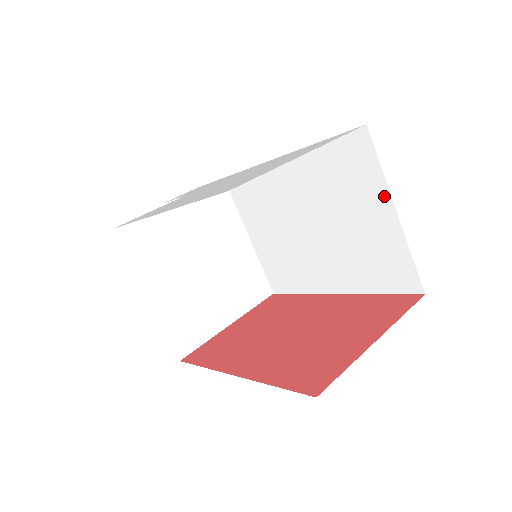
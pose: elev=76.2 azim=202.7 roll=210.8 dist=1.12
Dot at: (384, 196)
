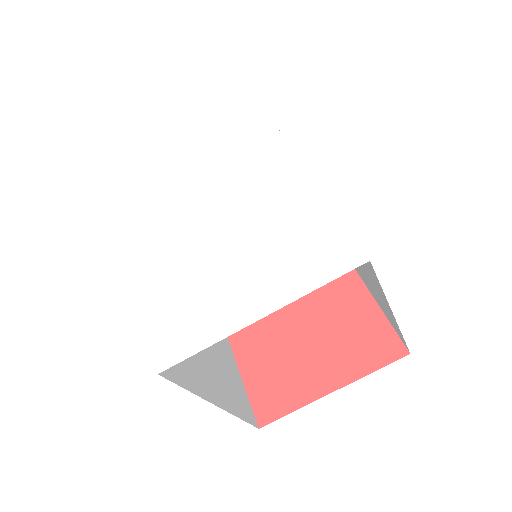
Dot at: (384, 298)
